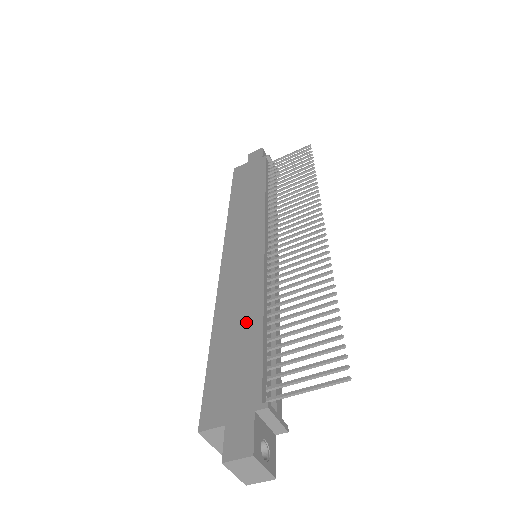
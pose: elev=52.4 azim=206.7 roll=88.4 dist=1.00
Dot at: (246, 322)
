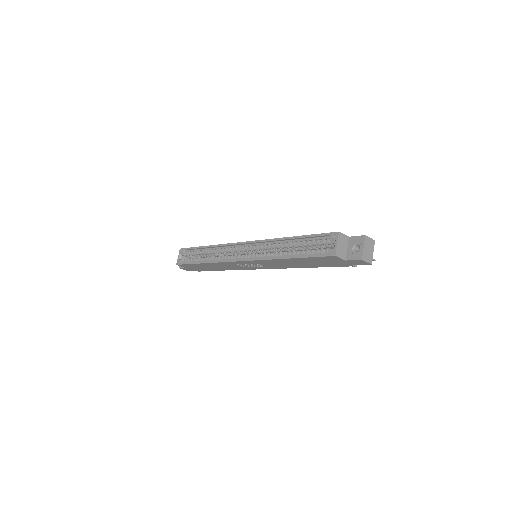
Dot at: occluded
